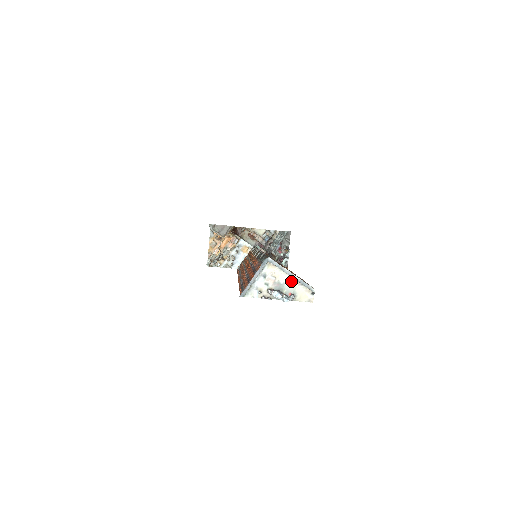
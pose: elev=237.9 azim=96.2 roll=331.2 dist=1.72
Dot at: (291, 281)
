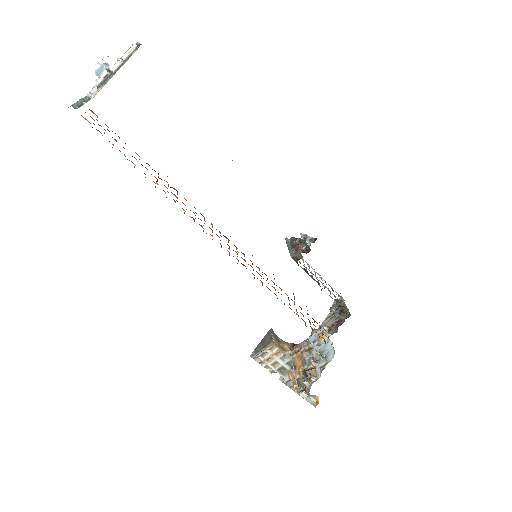
Dot at: occluded
